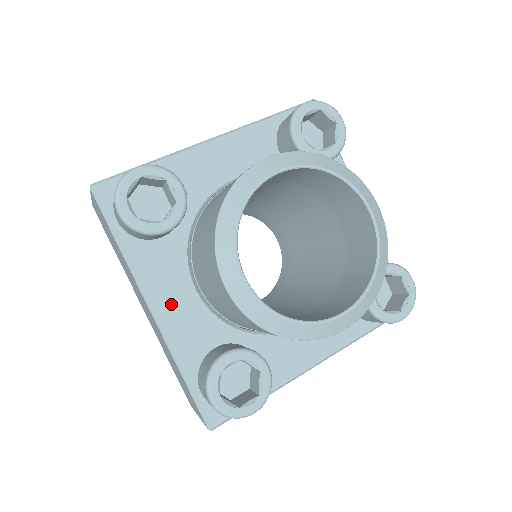
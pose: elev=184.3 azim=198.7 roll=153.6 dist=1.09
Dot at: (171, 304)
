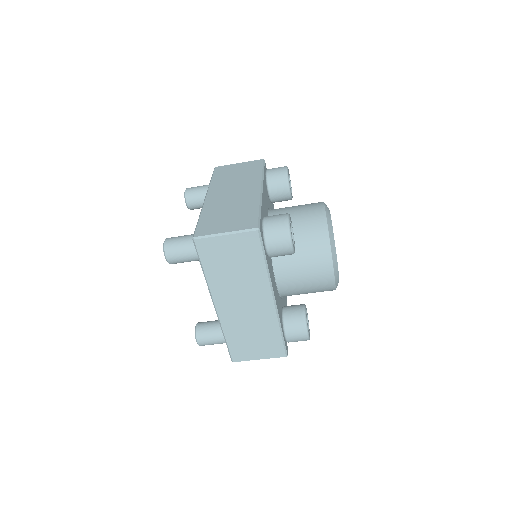
Dot at: (275, 293)
